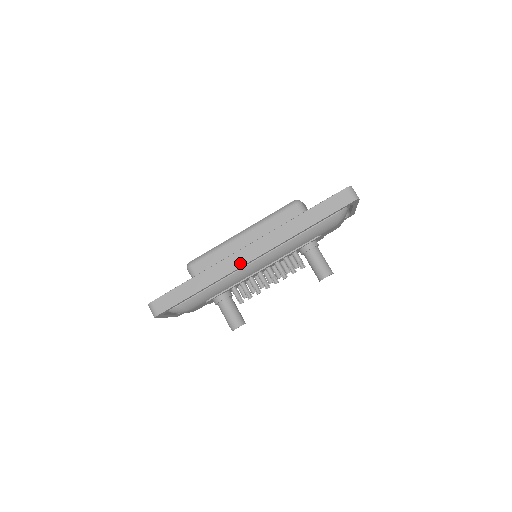
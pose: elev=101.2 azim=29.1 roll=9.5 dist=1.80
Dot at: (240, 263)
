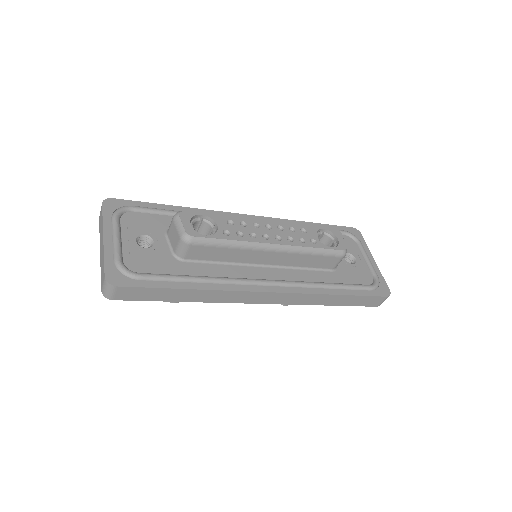
Dot at: (249, 301)
